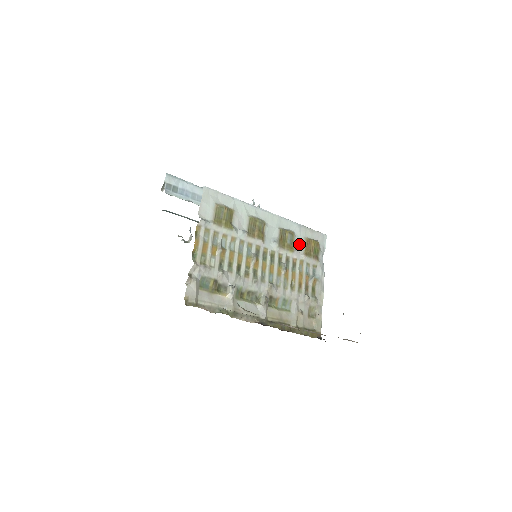
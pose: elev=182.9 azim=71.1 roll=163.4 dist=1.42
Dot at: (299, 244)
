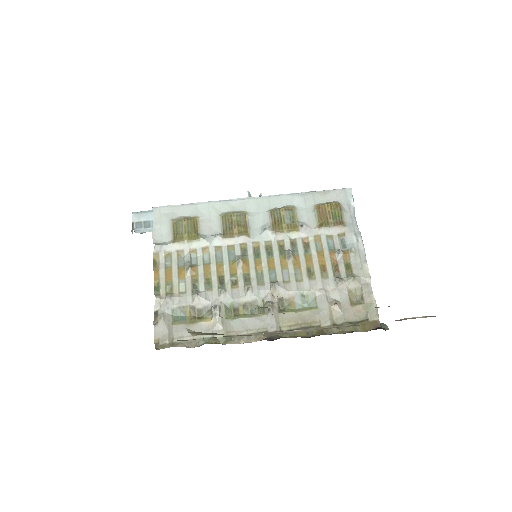
Dot at: (307, 217)
